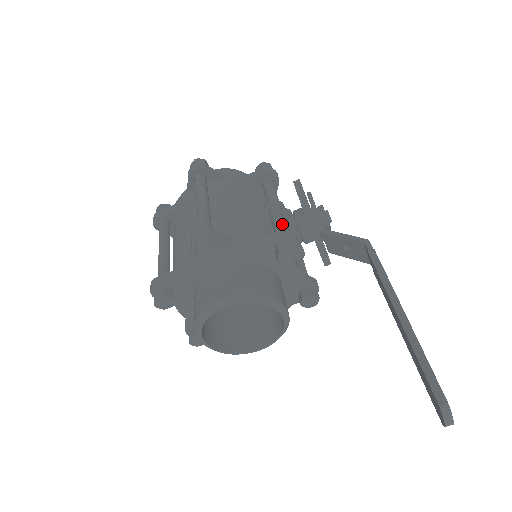
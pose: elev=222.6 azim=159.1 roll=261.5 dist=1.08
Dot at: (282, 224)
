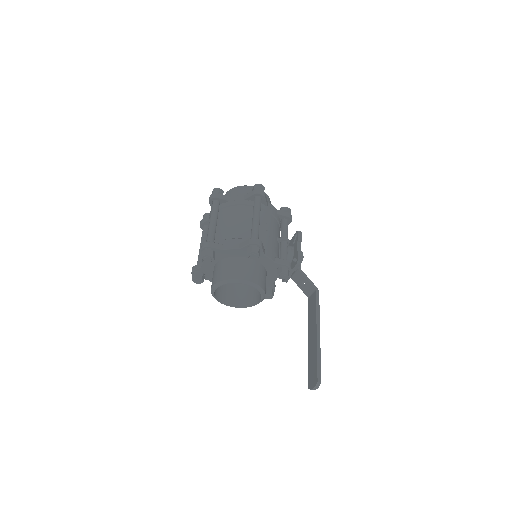
Dot at: occluded
